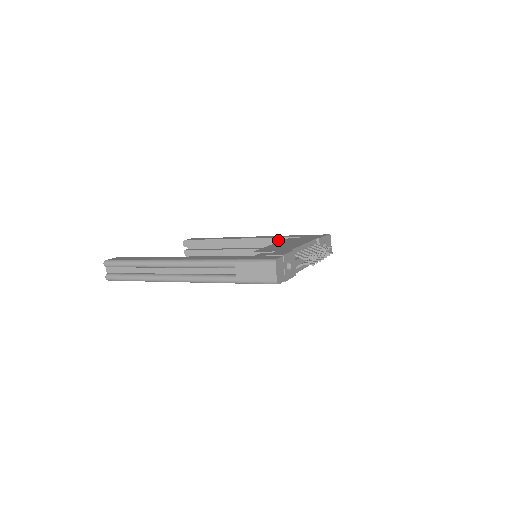
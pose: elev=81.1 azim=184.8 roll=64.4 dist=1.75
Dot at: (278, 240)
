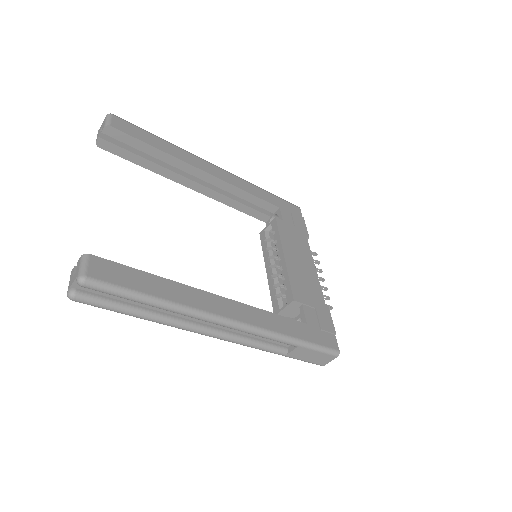
Dot at: (252, 198)
